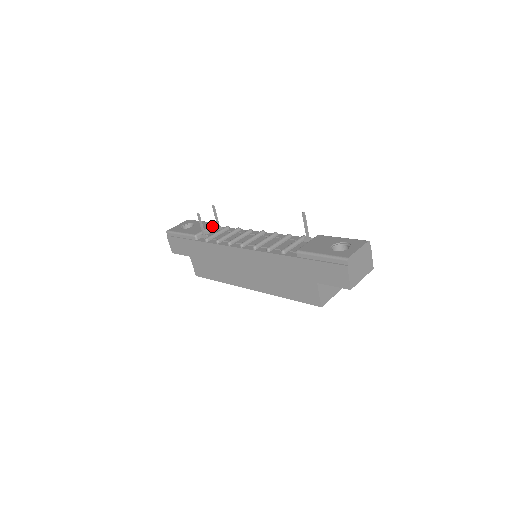
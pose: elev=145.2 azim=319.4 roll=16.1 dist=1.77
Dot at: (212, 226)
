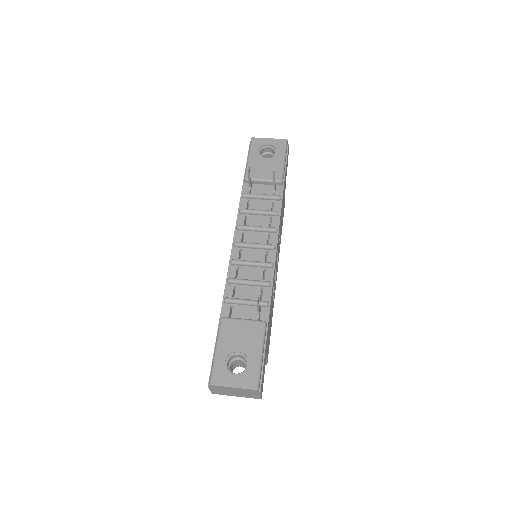
Dot at: (272, 180)
